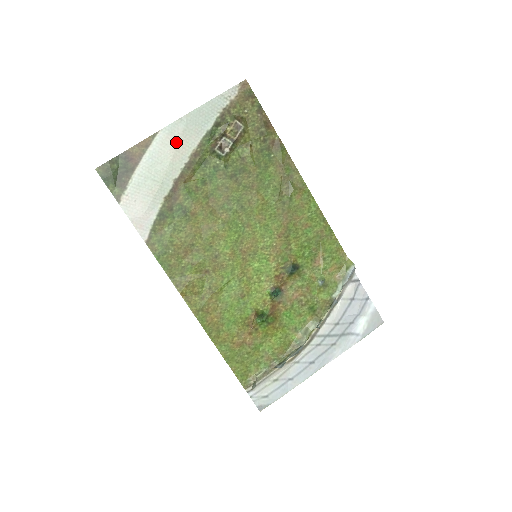
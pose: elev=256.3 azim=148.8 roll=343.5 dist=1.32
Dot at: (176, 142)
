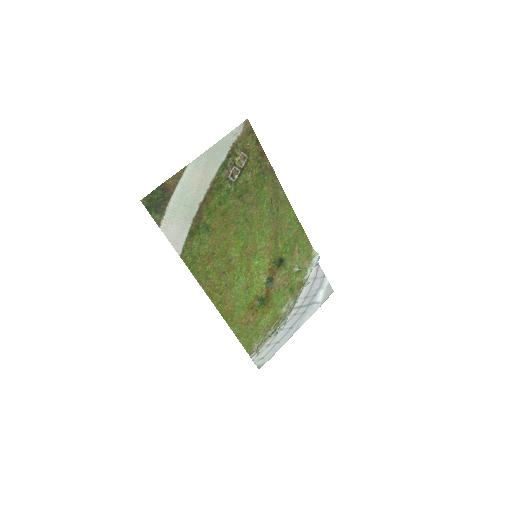
Dot at: (200, 173)
